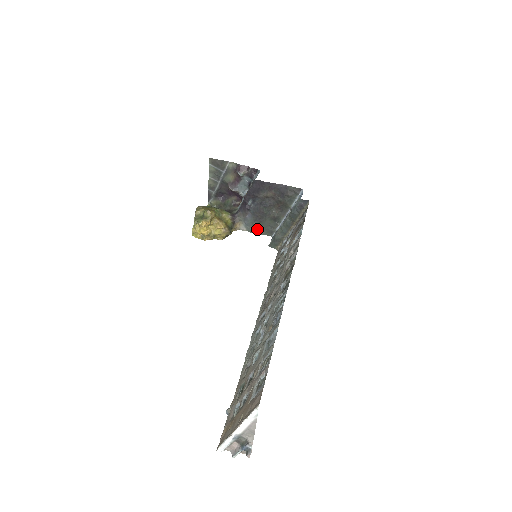
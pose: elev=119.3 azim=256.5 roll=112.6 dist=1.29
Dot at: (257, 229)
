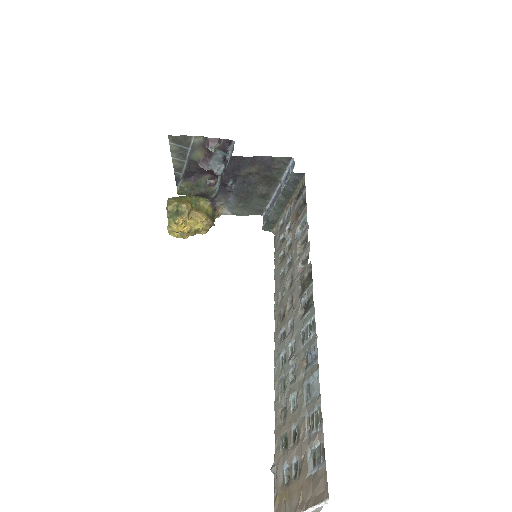
Dot at: (243, 210)
